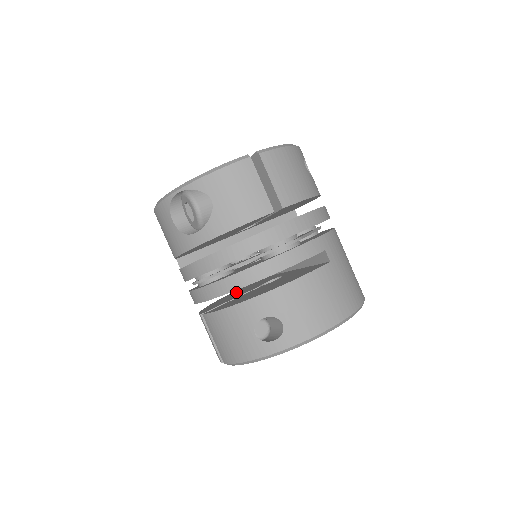
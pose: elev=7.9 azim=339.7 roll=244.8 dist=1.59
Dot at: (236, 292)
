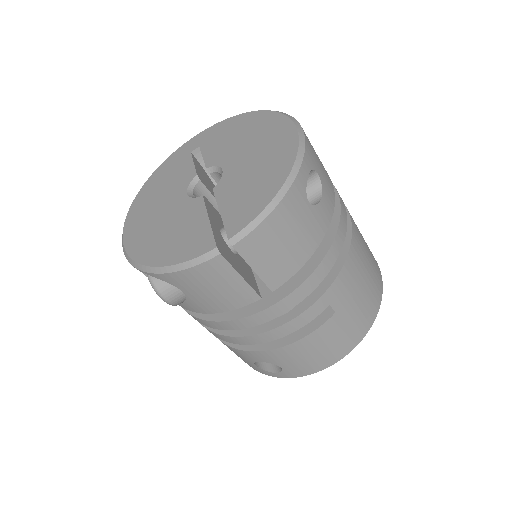
Dot at: occluded
